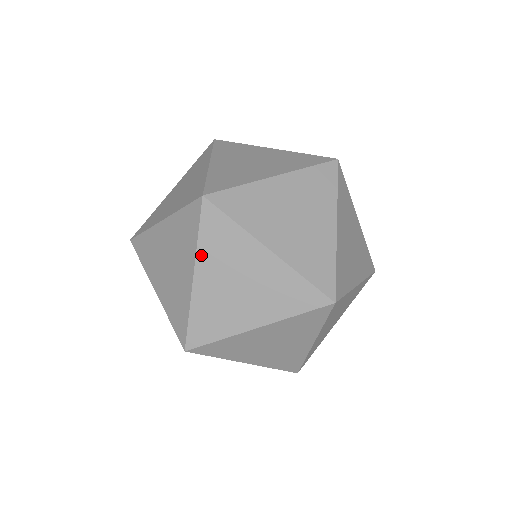
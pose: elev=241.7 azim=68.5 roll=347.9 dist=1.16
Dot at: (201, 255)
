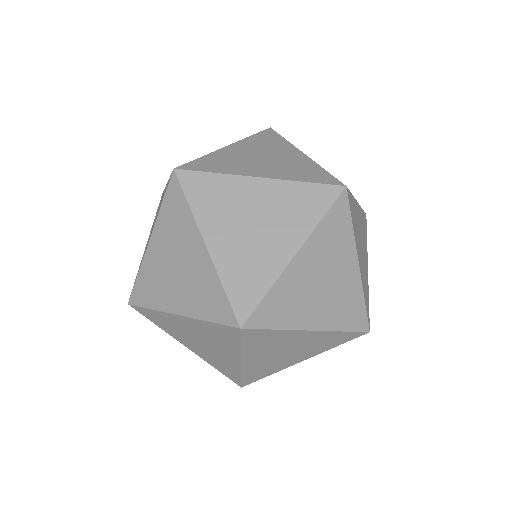
Dot at: (246, 353)
